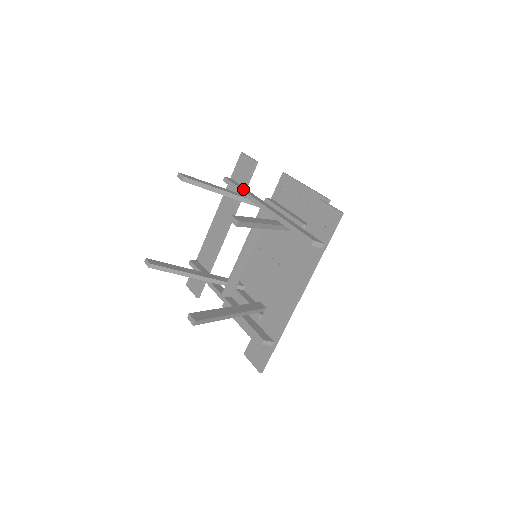
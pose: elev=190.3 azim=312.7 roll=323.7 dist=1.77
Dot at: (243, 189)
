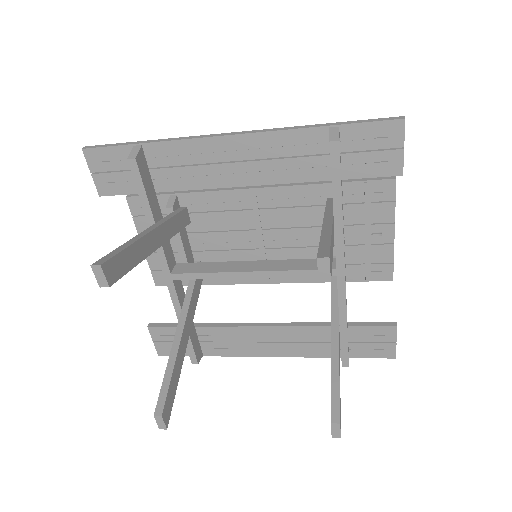
Dot at: occluded
